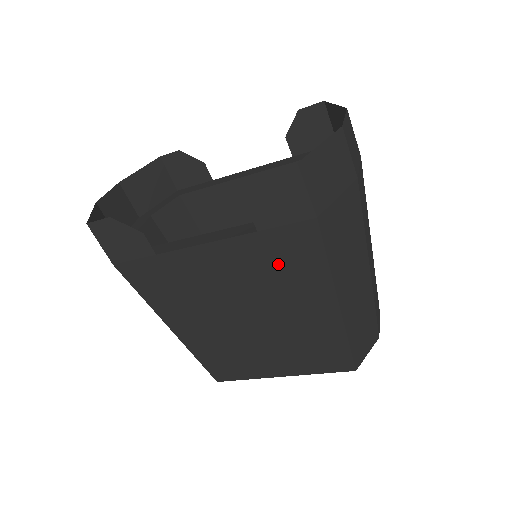
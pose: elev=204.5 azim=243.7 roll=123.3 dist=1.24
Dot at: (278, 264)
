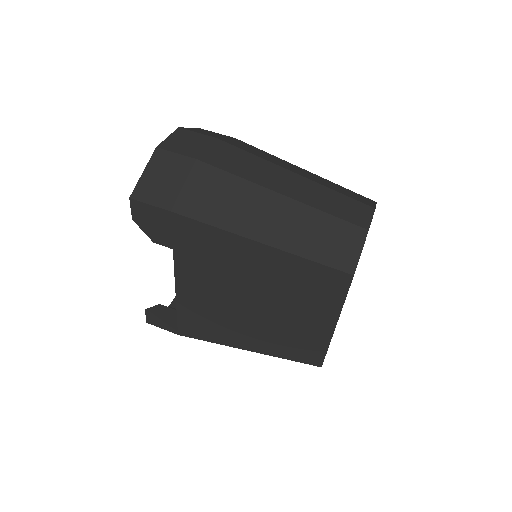
Dot at: (205, 255)
